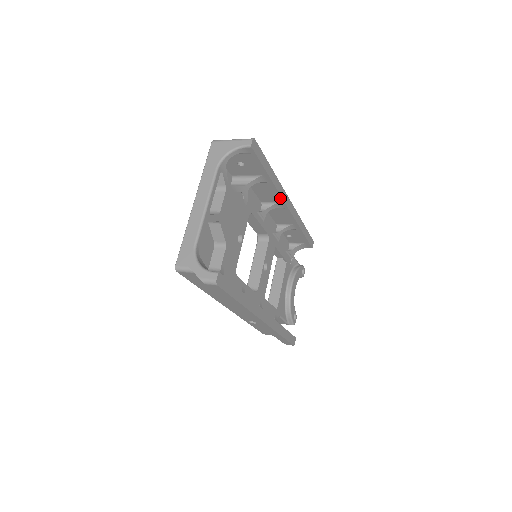
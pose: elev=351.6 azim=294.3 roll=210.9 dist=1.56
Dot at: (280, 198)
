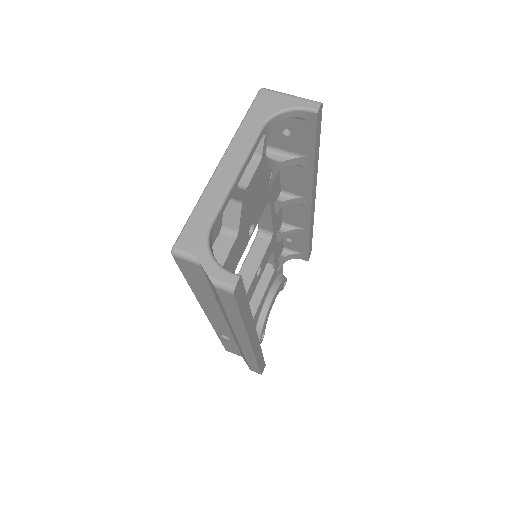
Dot at: (309, 192)
